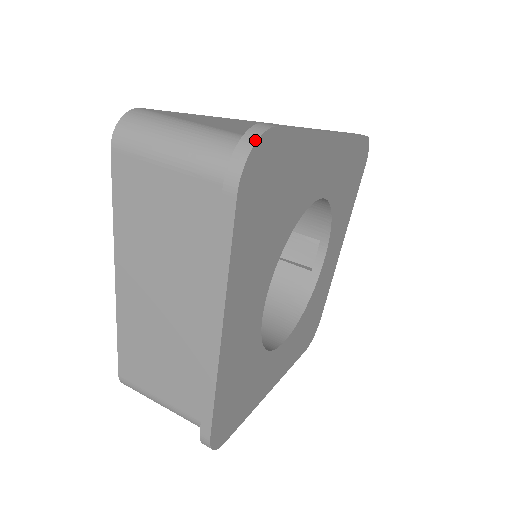
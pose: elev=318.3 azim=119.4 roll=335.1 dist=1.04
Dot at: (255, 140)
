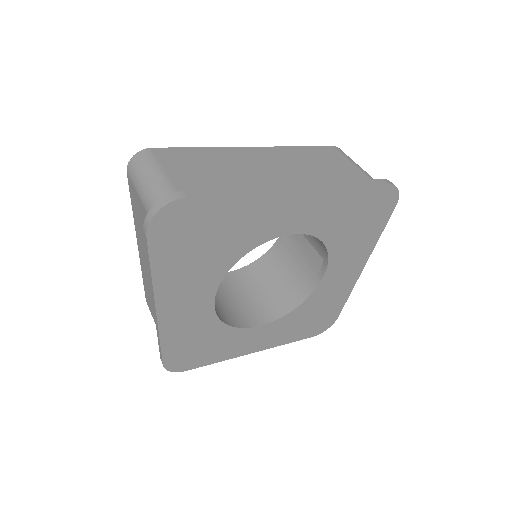
Dot at: (162, 207)
